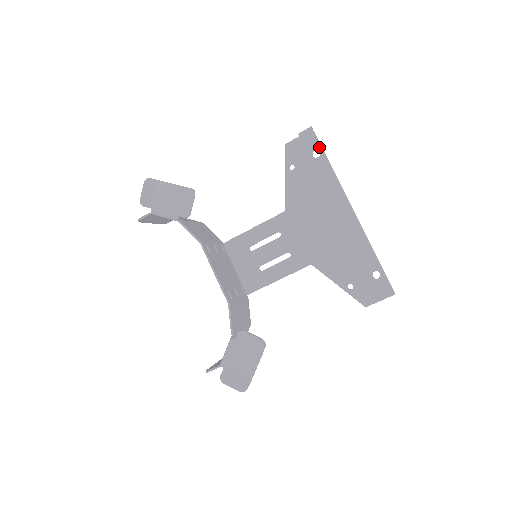
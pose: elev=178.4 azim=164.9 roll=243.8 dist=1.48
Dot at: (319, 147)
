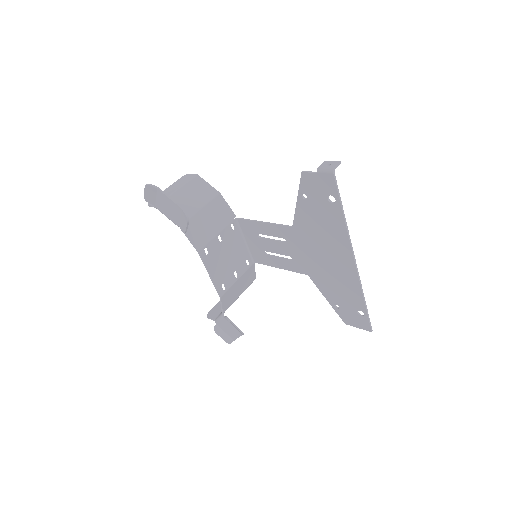
Dot at: (336, 195)
